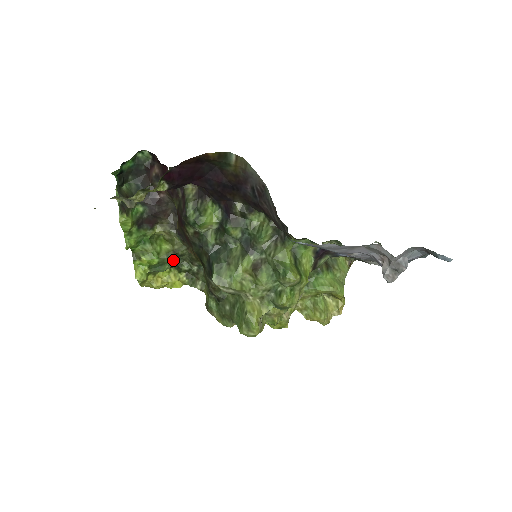
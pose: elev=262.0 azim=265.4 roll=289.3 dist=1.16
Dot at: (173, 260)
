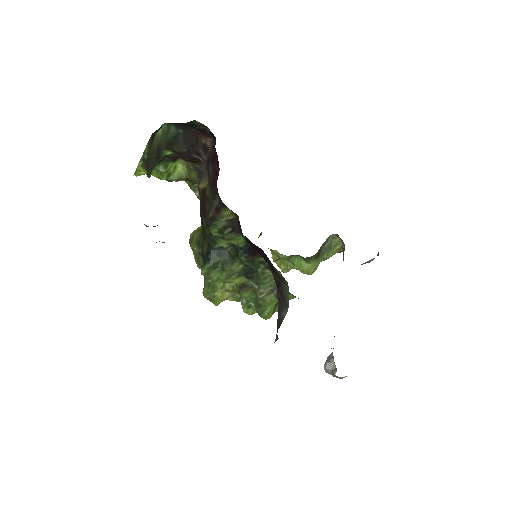
Dot at: occluded
